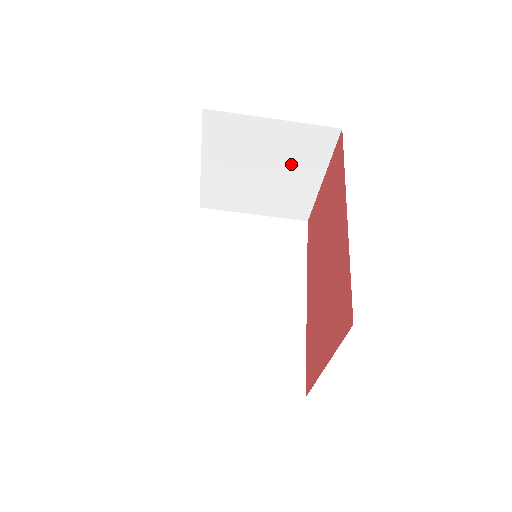
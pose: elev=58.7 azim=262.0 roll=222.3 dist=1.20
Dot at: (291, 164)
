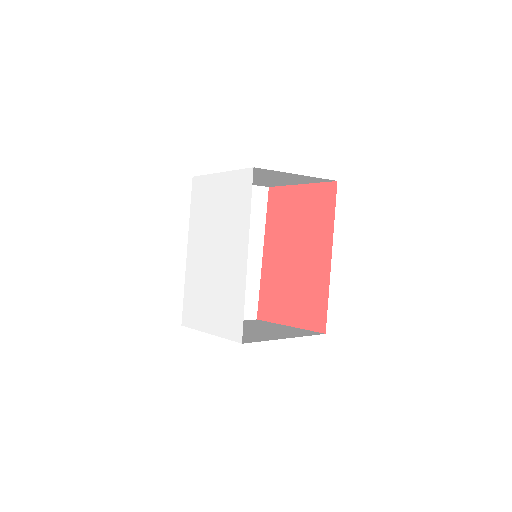
Dot at: (287, 180)
